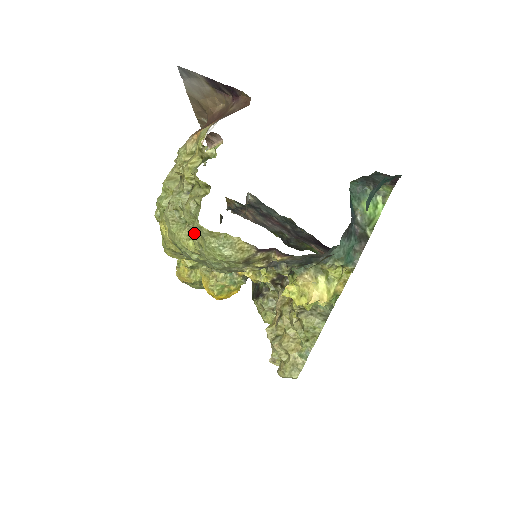
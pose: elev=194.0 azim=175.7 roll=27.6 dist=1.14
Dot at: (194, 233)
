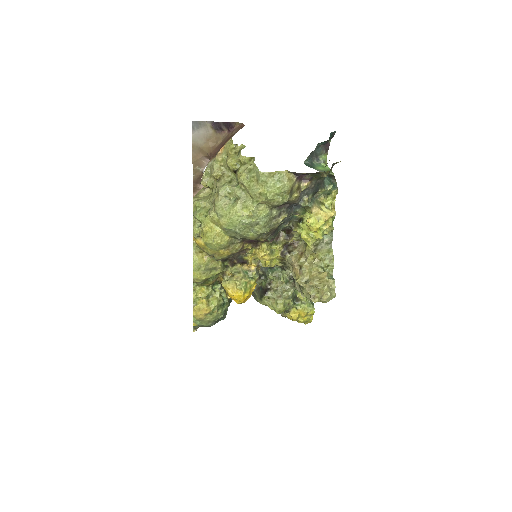
Dot at: (253, 190)
